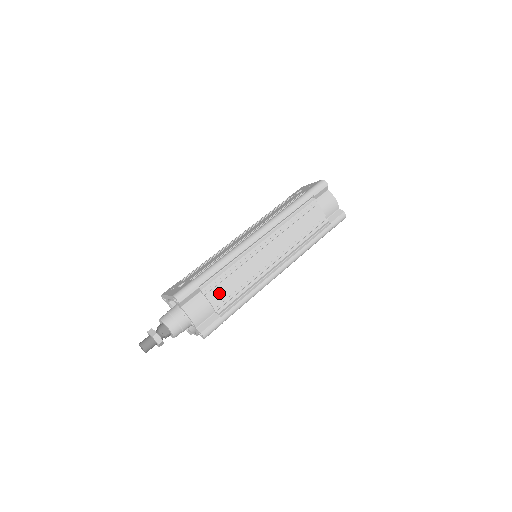
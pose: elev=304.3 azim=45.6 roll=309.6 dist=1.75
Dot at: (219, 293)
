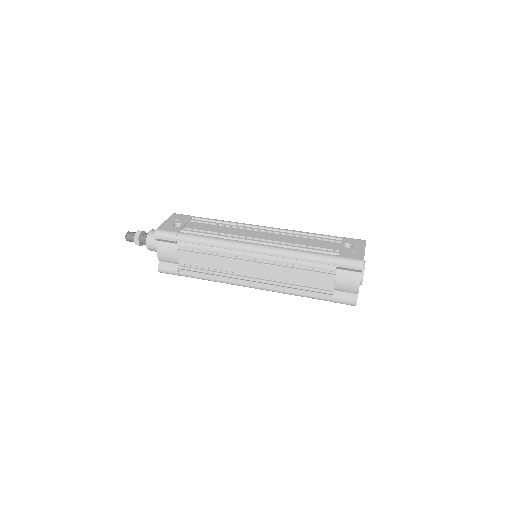
Dot at: (189, 257)
